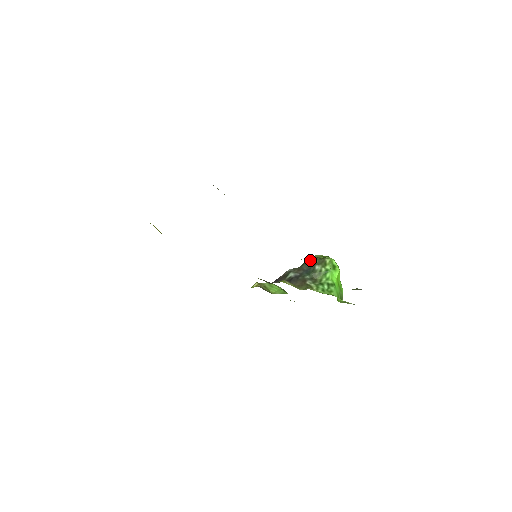
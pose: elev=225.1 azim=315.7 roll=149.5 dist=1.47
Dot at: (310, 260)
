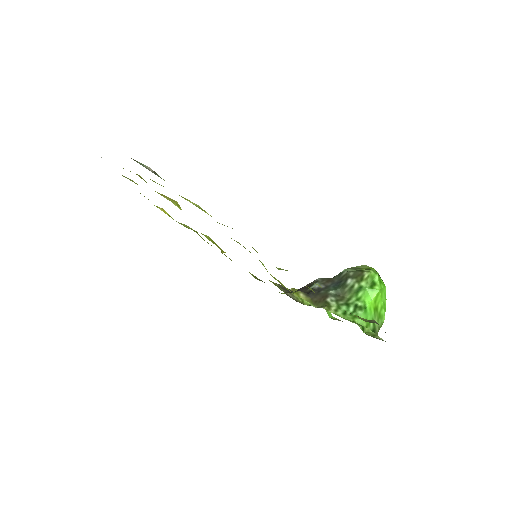
Dot at: (345, 270)
